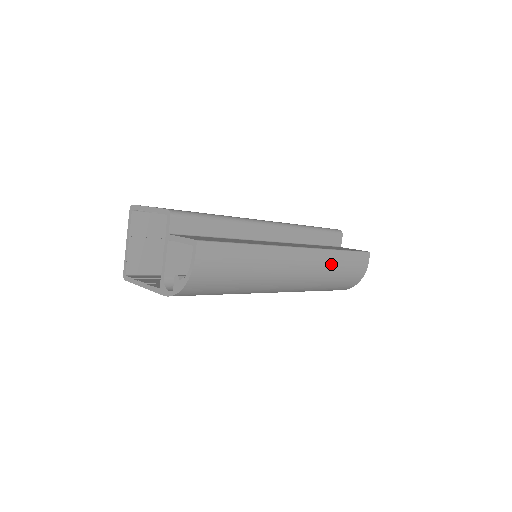
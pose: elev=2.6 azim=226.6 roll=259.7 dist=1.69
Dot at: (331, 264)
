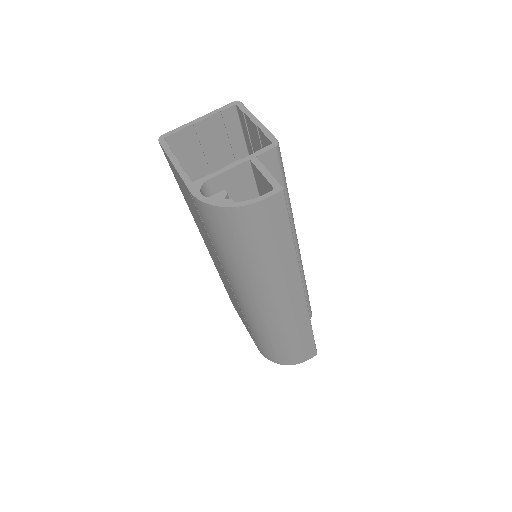
Dot at: (297, 330)
